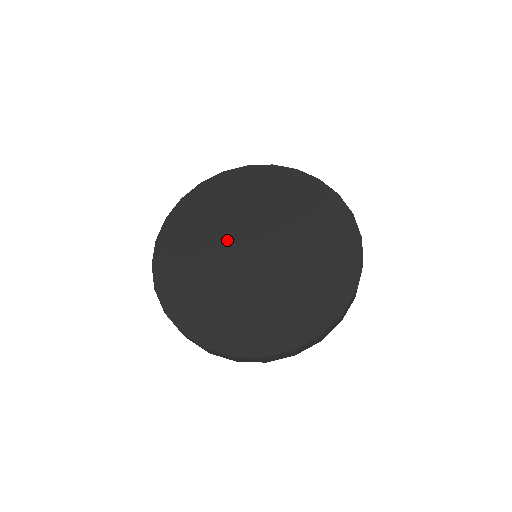
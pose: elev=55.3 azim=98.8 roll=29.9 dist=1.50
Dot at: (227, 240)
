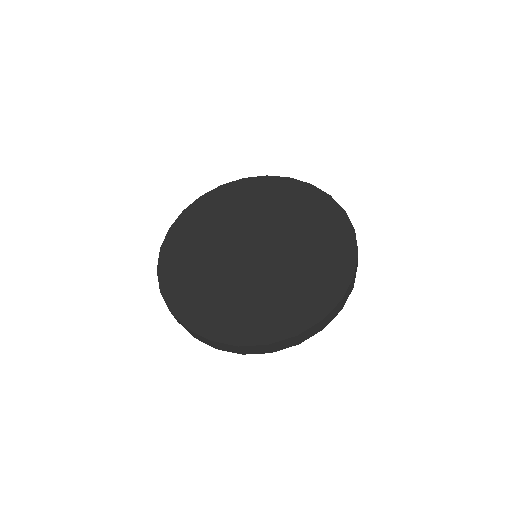
Dot at: (228, 243)
